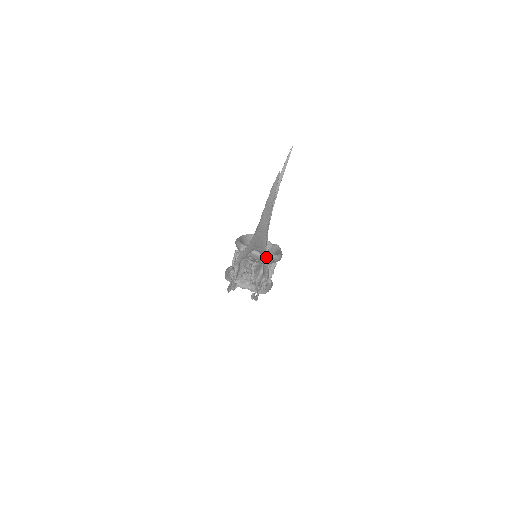
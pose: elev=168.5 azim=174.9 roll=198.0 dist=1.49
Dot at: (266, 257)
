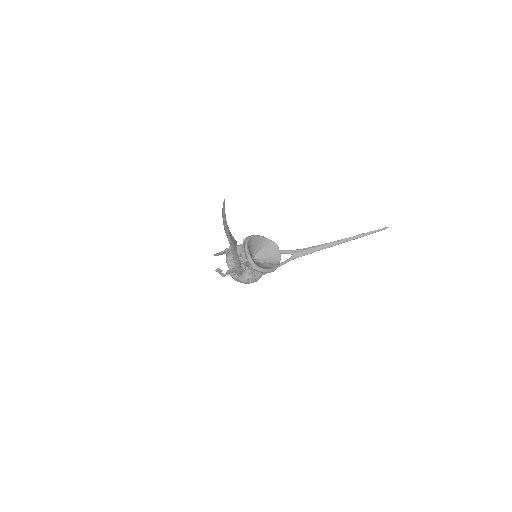
Dot at: (248, 259)
